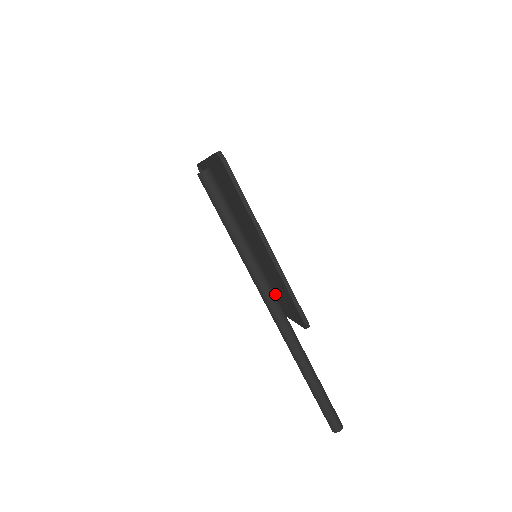
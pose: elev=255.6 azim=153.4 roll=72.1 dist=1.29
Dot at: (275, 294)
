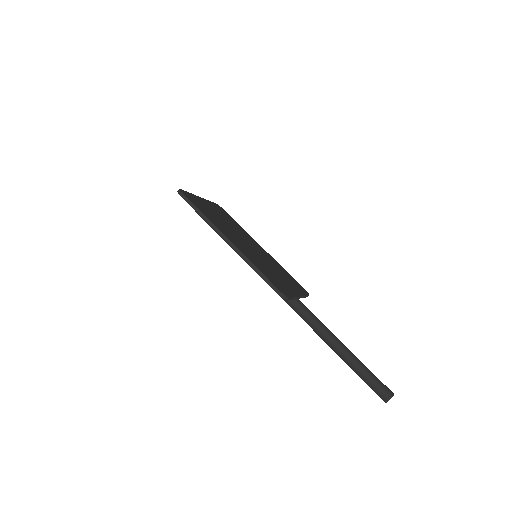
Dot at: occluded
